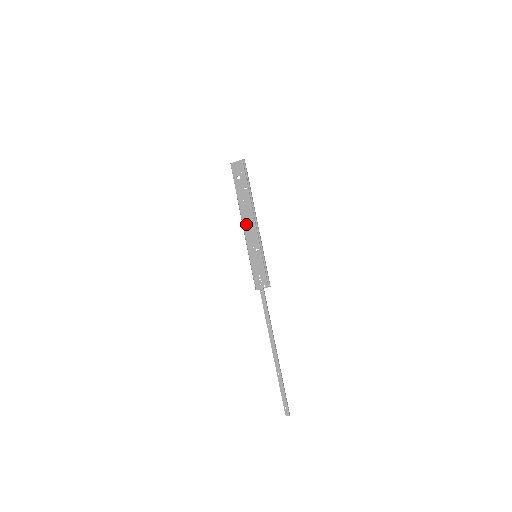
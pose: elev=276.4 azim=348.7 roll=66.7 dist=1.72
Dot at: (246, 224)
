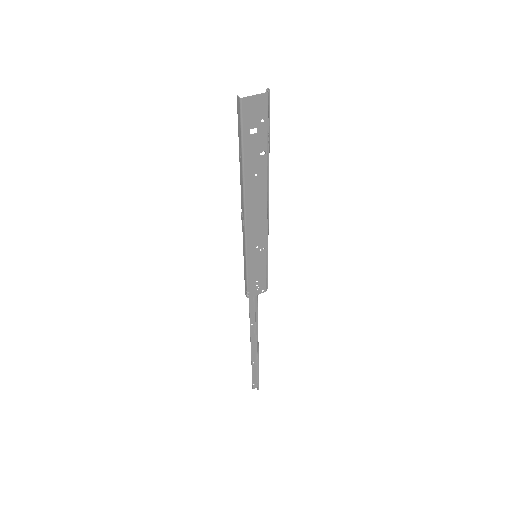
Dot at: (252, 215)
